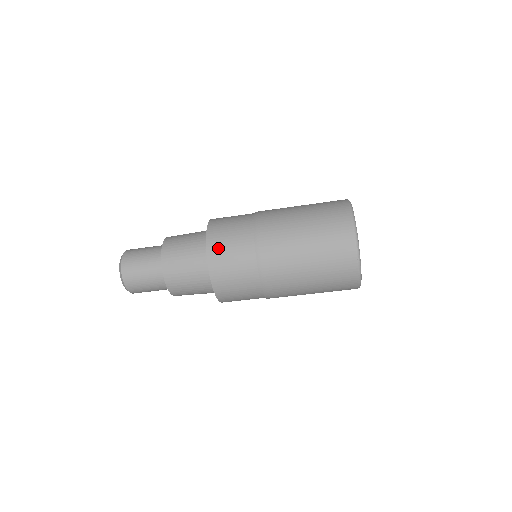
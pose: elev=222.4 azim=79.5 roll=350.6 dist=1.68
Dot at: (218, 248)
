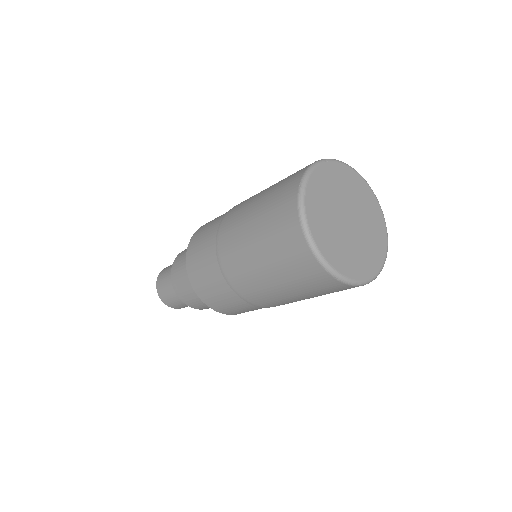
Dot at: (202, 289)
